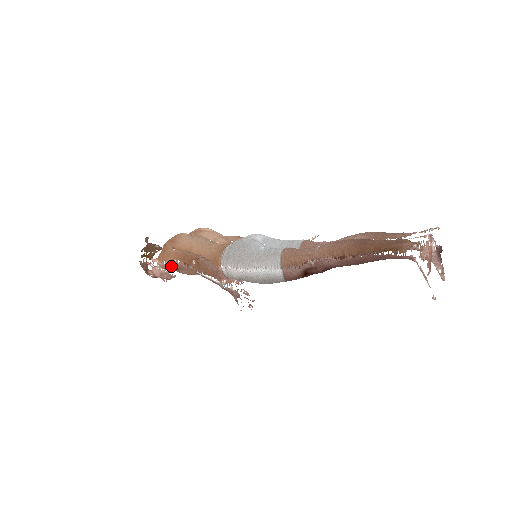
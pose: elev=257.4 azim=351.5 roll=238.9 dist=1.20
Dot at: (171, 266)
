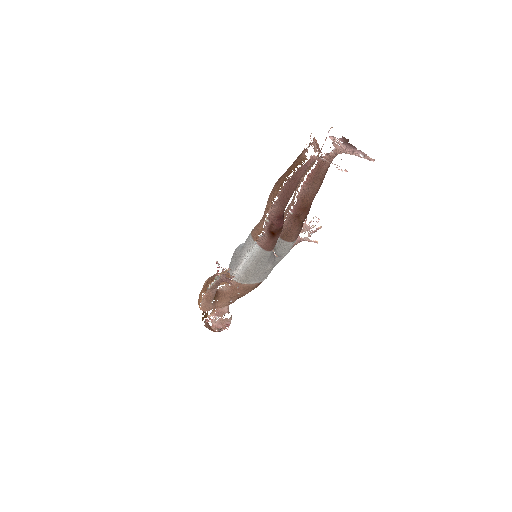
Dot at: (204, 303)
